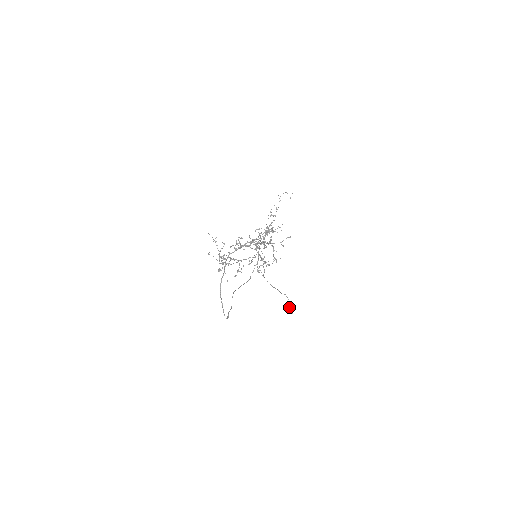
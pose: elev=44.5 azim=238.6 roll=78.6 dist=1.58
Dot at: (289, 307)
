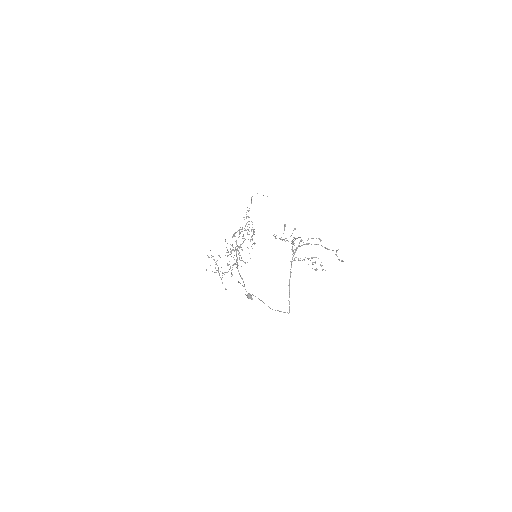
Dot at: (248, 295)
